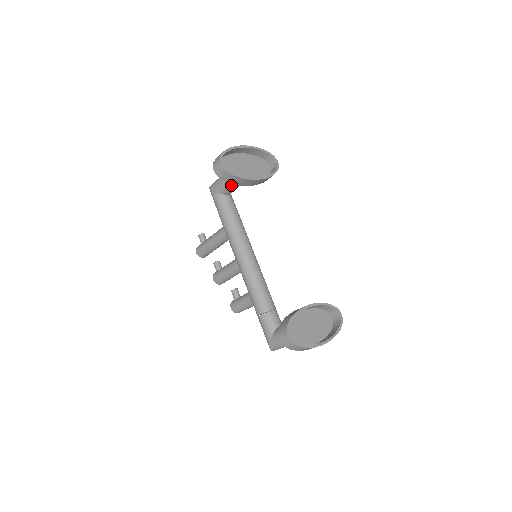
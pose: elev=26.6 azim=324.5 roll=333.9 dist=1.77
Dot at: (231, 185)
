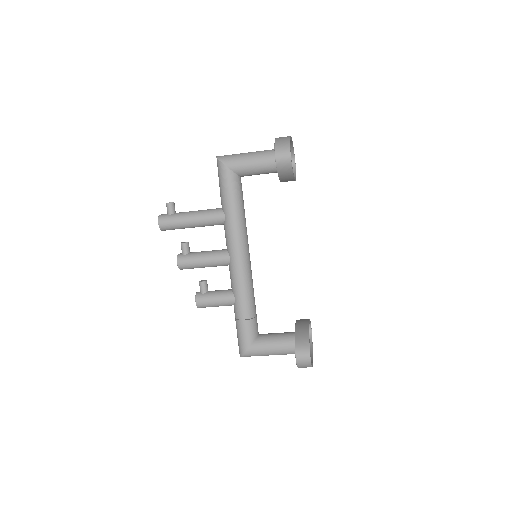
Dot at: (258, 171)
